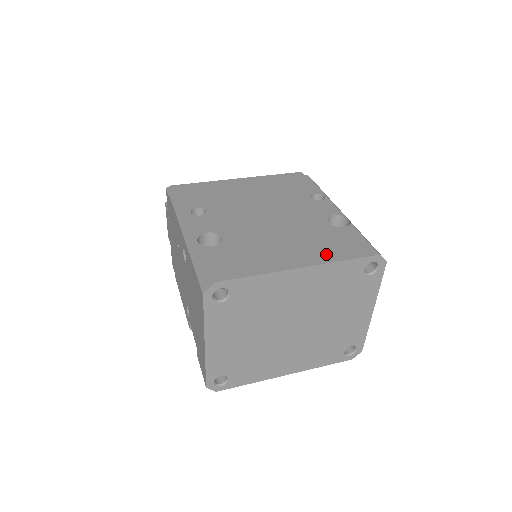
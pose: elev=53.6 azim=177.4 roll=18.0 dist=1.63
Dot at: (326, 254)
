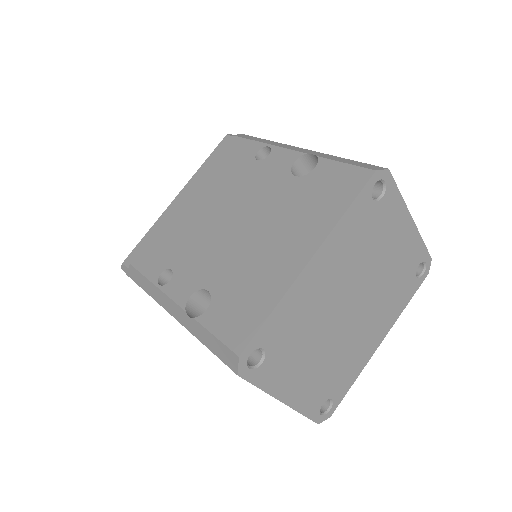
Dot at: (321, 220)
